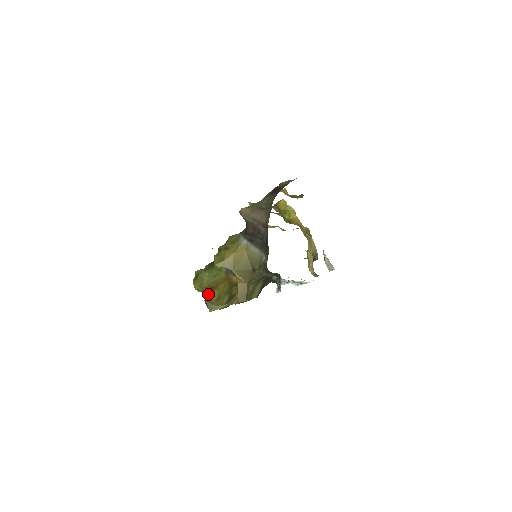
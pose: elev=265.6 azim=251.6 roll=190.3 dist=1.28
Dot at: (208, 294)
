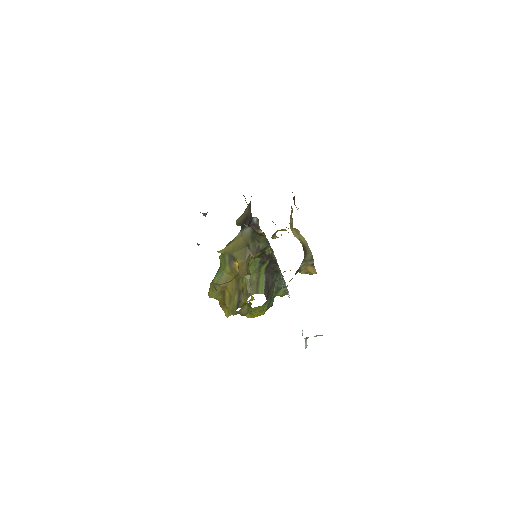
Dot at: (222, 302)
